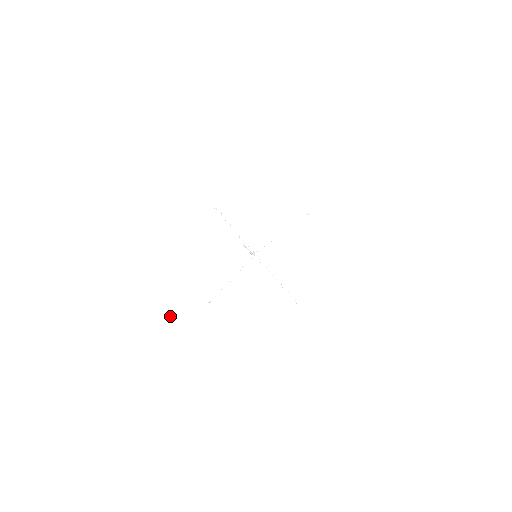
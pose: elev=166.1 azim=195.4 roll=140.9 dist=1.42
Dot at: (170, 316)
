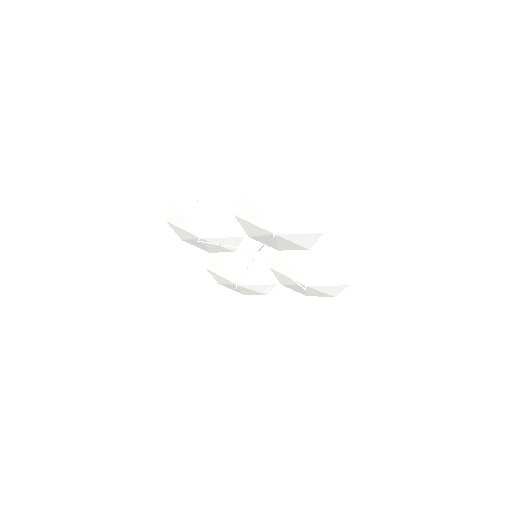
Dot at: (173, 209)
